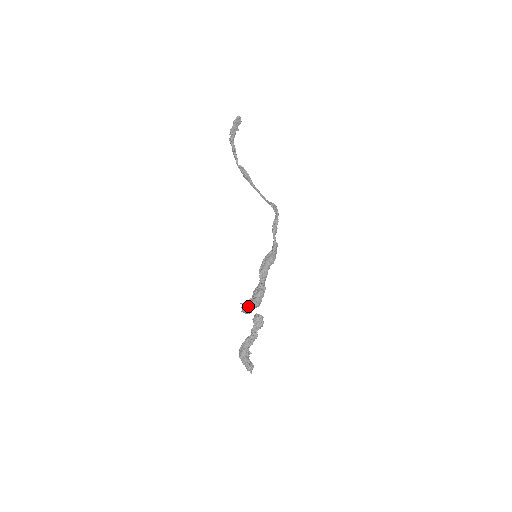
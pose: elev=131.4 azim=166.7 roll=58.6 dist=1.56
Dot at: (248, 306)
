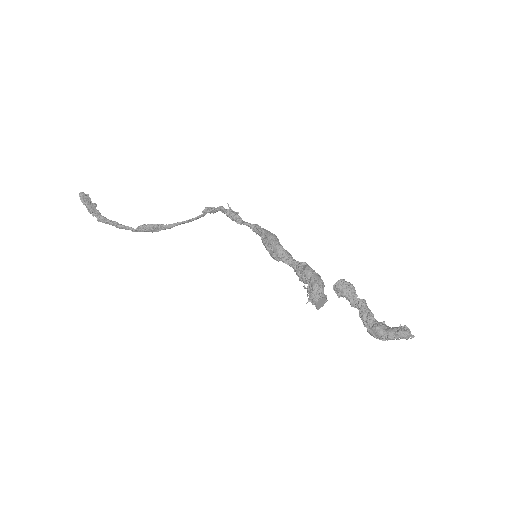
Dot at: (316, 294)
